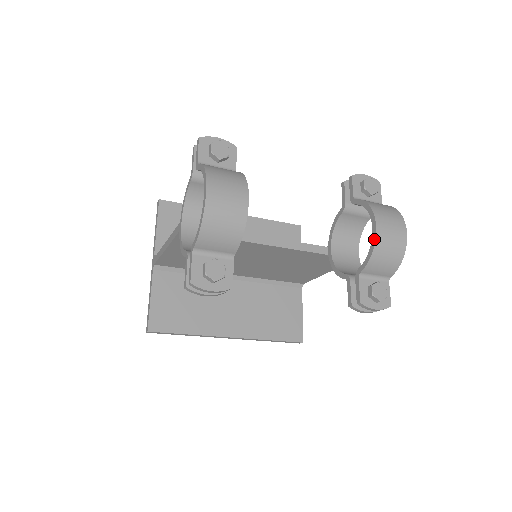
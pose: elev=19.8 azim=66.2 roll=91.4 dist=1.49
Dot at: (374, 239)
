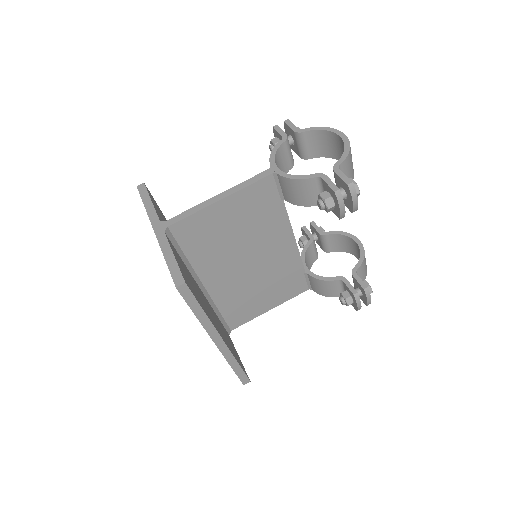
Dot at: (362, 247)
